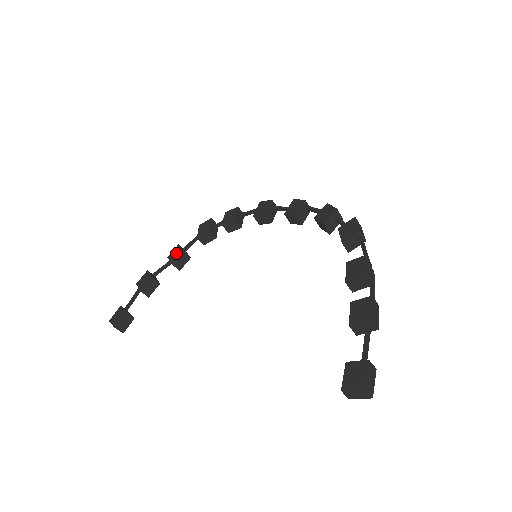
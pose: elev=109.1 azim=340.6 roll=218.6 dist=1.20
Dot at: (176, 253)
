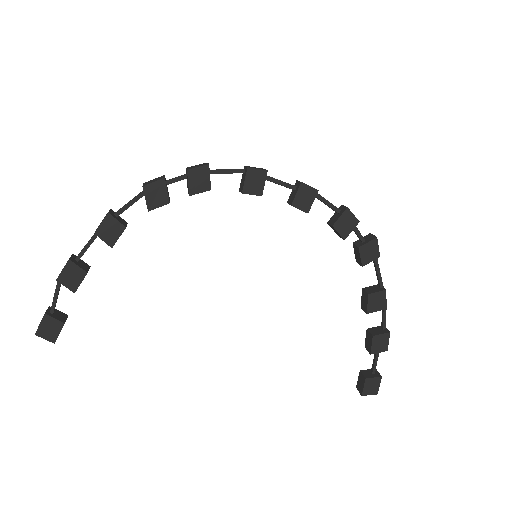
Dot at: (112, 230)
